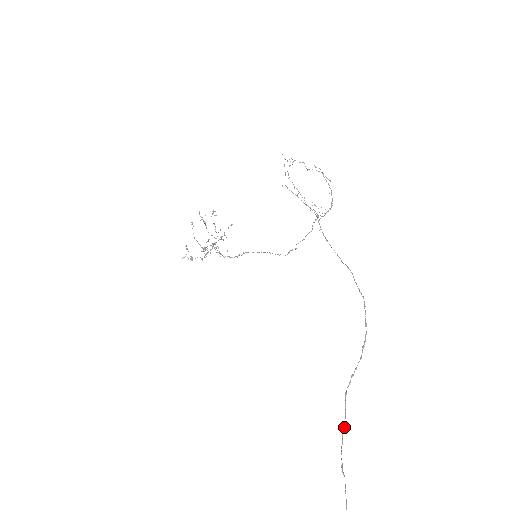
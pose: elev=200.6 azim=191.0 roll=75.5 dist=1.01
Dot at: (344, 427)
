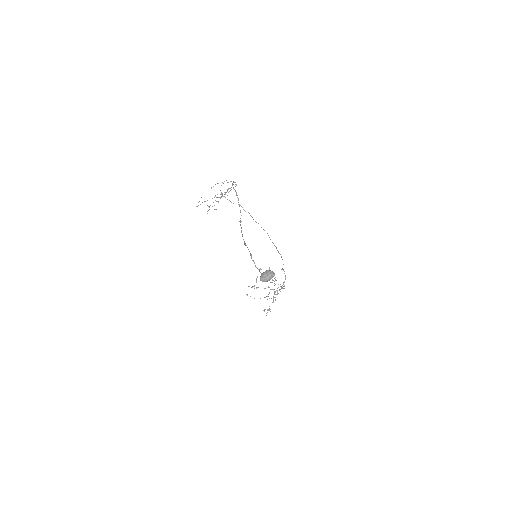
Dot at: (241, 232)
